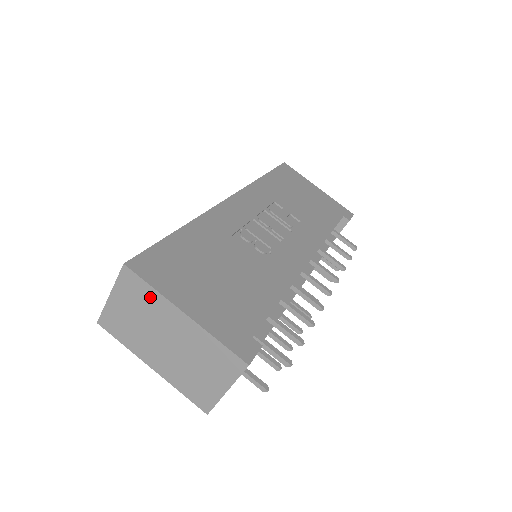
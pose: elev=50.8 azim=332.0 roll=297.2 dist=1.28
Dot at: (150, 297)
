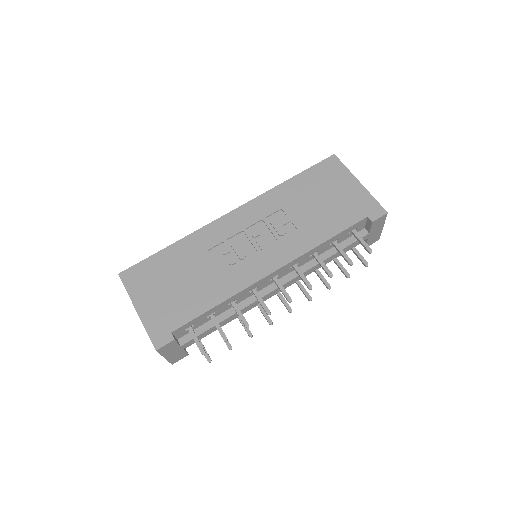
Dot at: occluded
